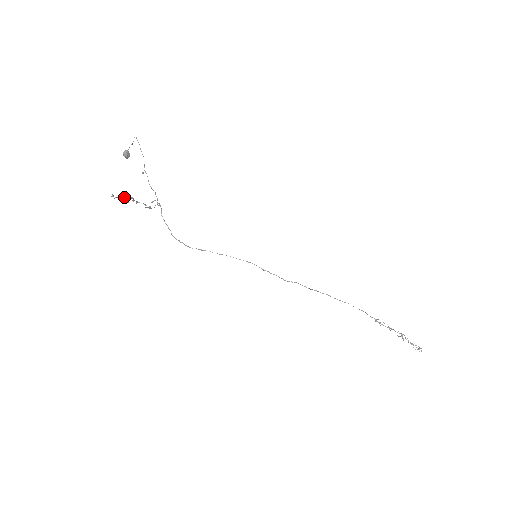
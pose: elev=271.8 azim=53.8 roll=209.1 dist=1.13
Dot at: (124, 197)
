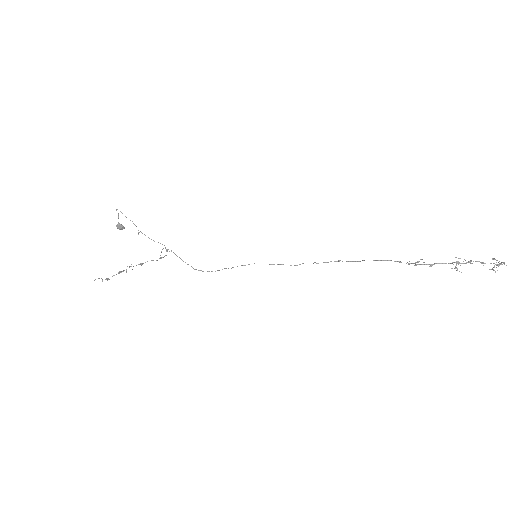
Dot at: (120, 272)
